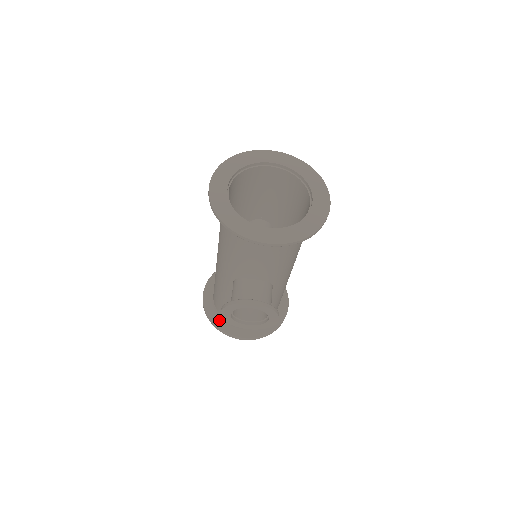
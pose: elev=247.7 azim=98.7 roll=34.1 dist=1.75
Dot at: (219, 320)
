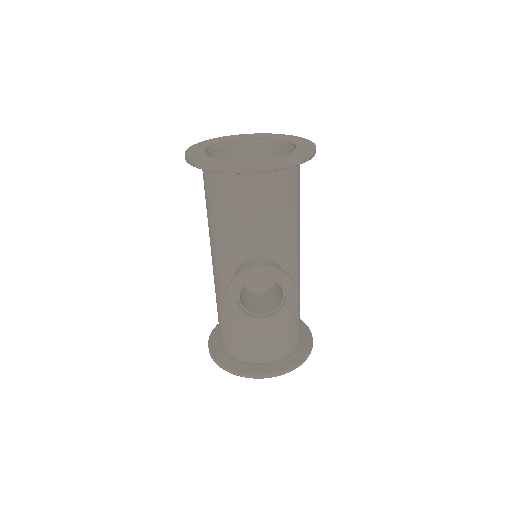
Dot at: (232, 362)
